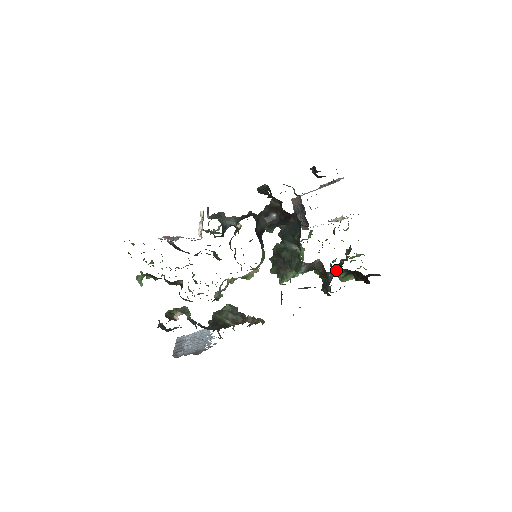
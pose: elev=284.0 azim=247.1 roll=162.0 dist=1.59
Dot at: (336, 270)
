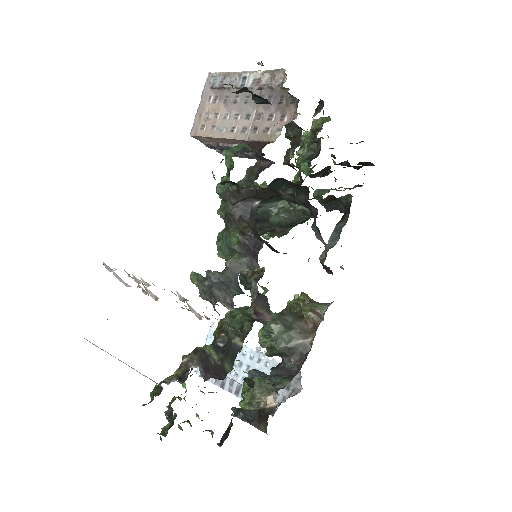
Dot at: (318, 176)
